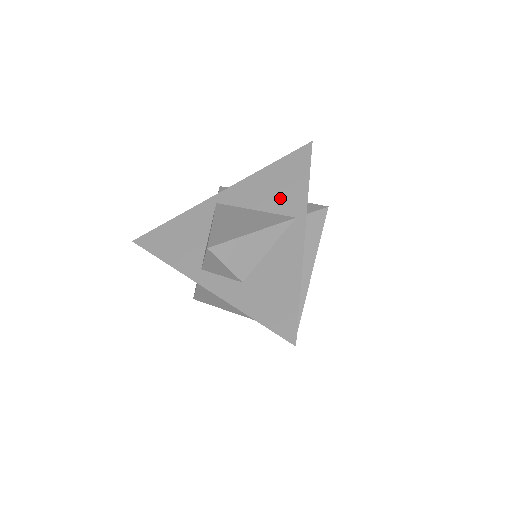
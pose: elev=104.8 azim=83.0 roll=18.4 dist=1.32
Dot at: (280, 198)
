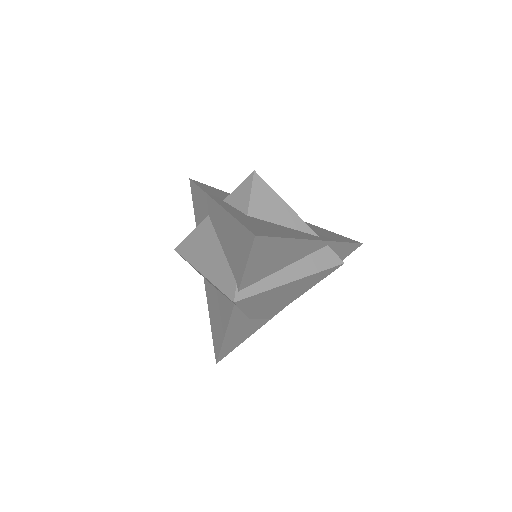
Dot at: (316, 231)
